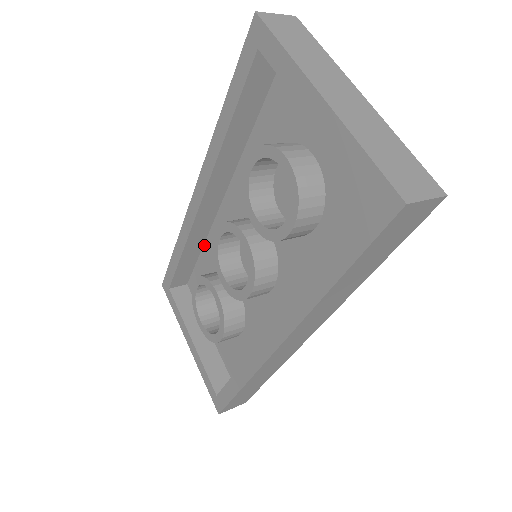
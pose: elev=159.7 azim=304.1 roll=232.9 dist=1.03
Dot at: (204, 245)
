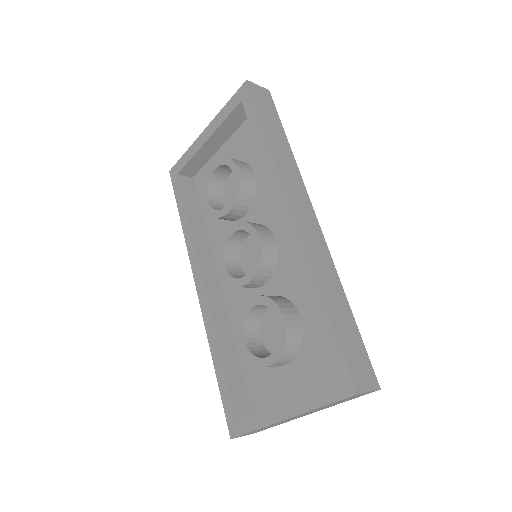
Dot at: (235, 341)
